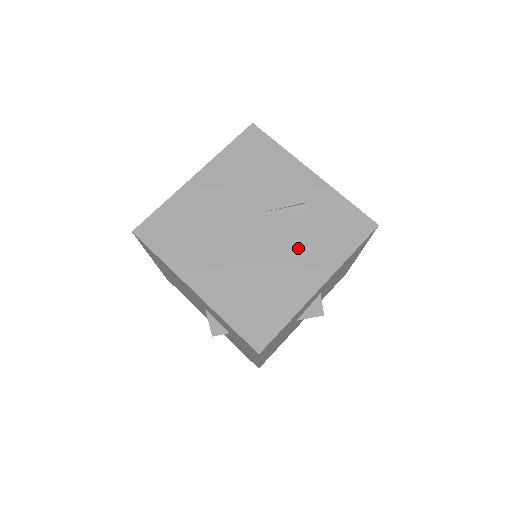
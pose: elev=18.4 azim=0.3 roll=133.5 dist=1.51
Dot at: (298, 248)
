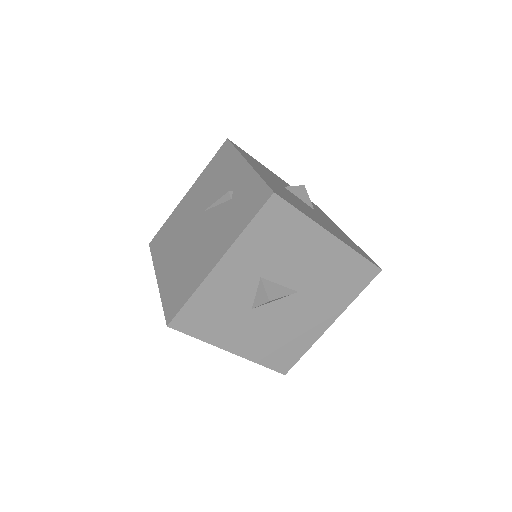
Dot at: (216, 232)
